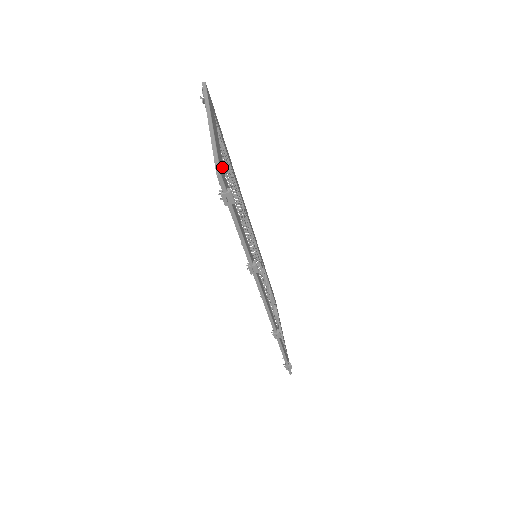
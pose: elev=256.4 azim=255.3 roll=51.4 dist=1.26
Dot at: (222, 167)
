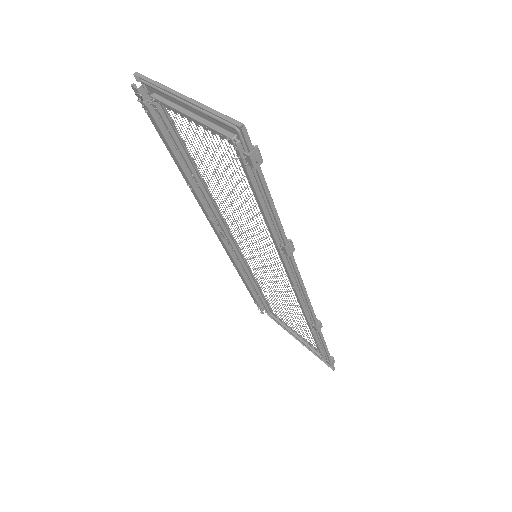
Dot at: (227, 131)
